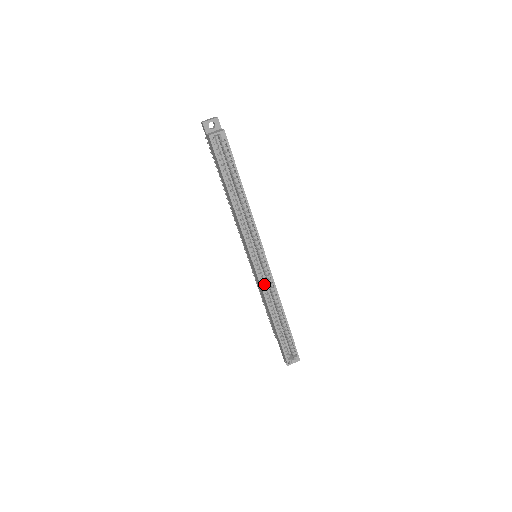
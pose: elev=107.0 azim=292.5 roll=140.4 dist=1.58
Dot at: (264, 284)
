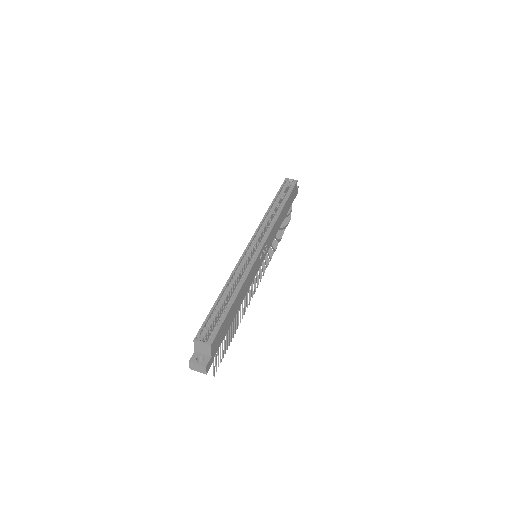
Dot at: (244, 263)
